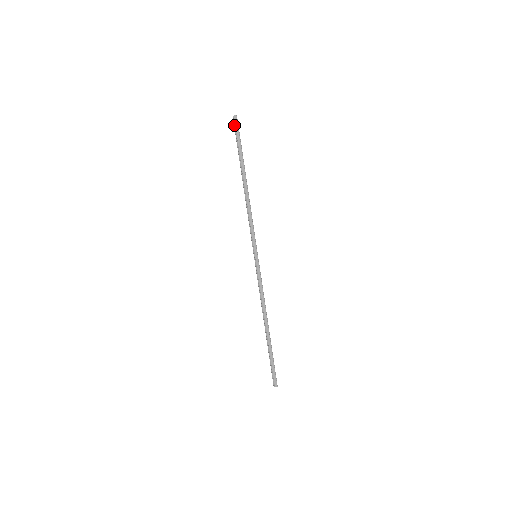
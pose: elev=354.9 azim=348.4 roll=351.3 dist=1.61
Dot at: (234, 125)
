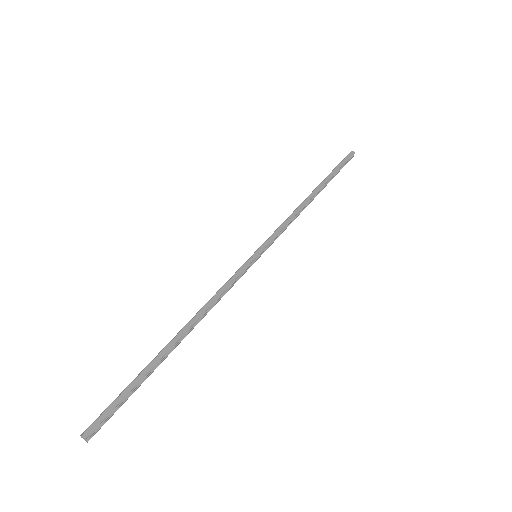
Dot at: (346, 158)
